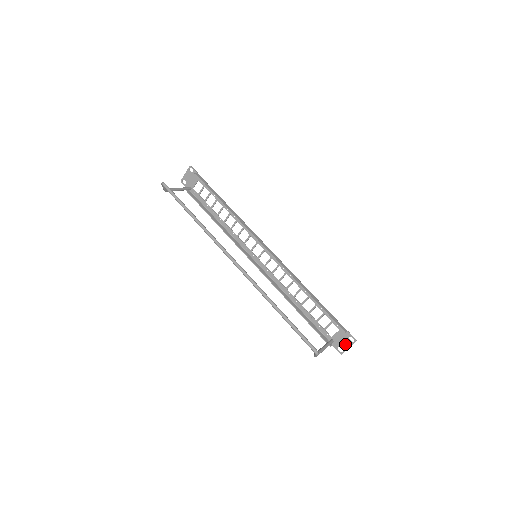
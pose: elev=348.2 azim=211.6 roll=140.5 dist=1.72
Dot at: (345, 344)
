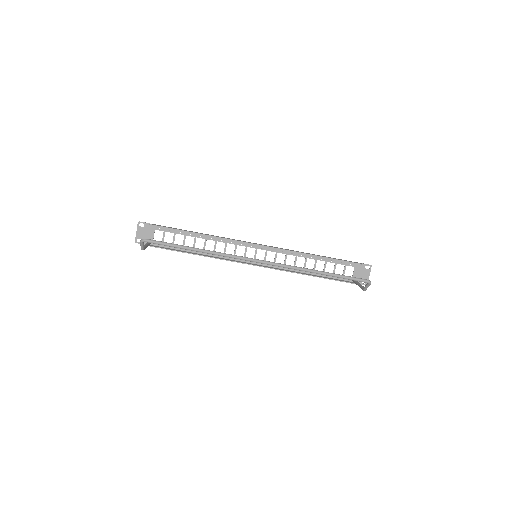
Dot at: (365, 275)
